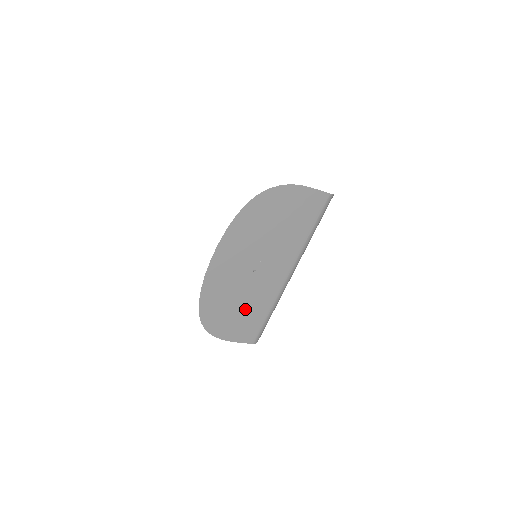
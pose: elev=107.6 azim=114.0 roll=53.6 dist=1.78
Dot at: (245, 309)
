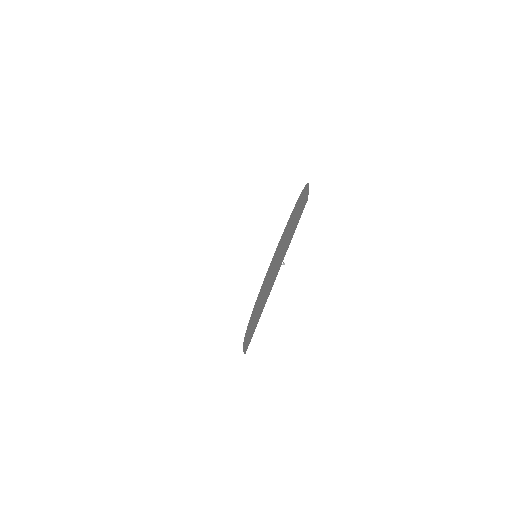
Dot at: (260, 309)
